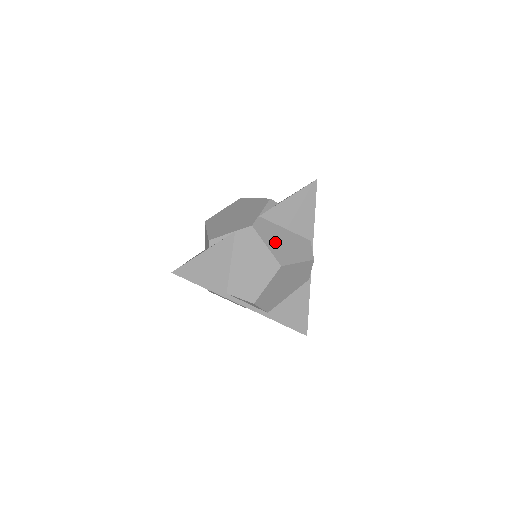
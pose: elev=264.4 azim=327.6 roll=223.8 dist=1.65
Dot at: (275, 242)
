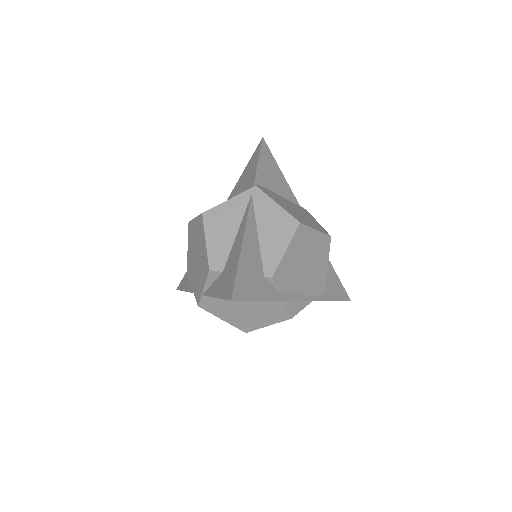
Dot at: (231, 314)
